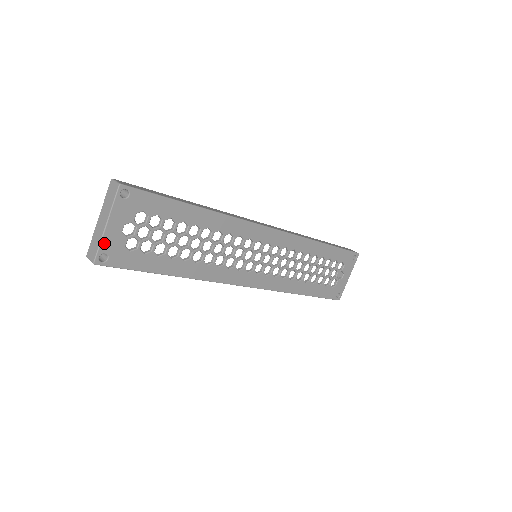
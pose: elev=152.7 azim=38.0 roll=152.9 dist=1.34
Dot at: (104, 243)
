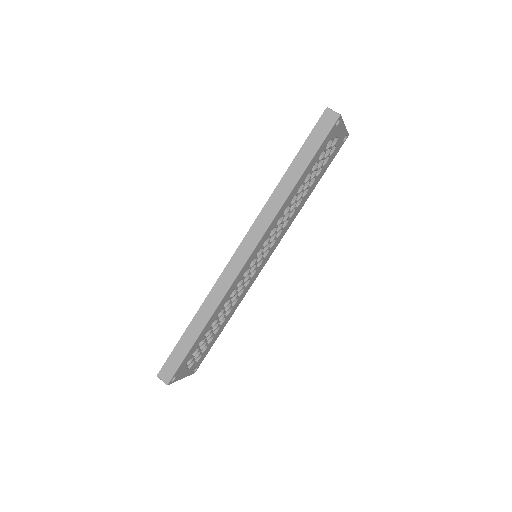
Dot at: (189, 374)
